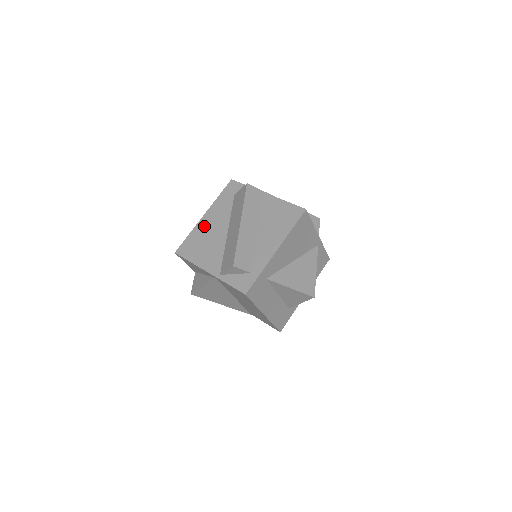
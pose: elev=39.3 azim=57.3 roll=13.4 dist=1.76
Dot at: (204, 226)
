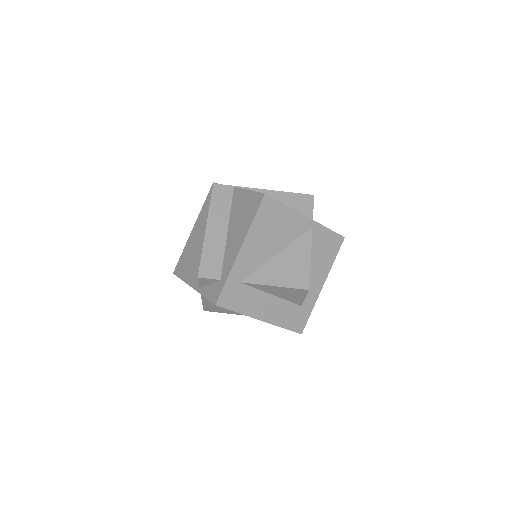
Dot at: (192, 239)
